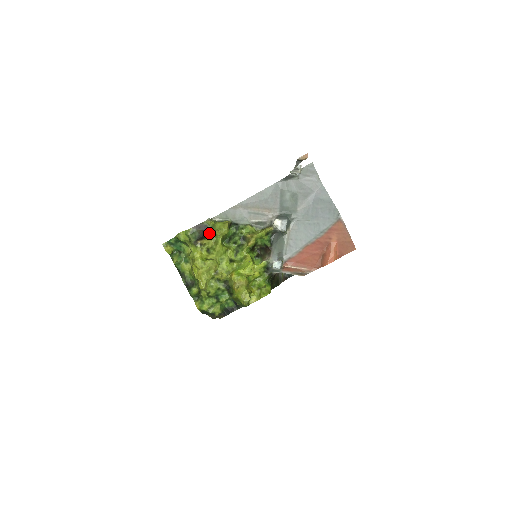
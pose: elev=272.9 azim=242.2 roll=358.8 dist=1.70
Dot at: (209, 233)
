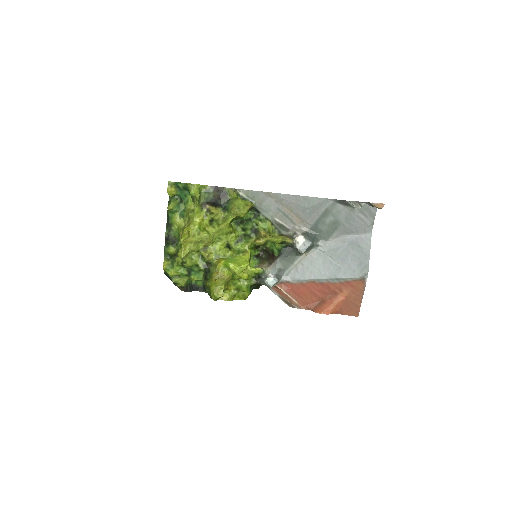
Dot at: (224, 203)
